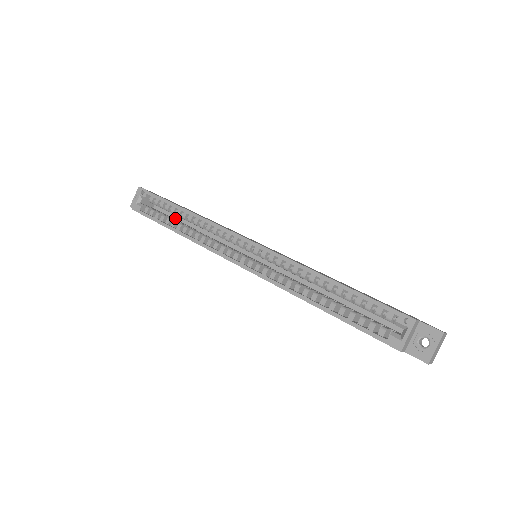
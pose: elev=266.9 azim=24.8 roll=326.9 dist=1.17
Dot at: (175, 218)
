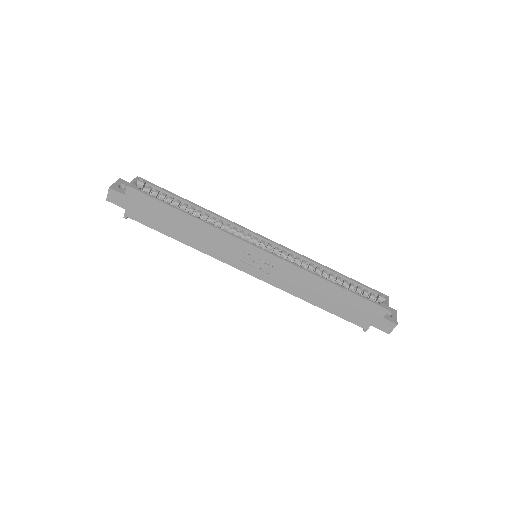
Dot at: occluded
